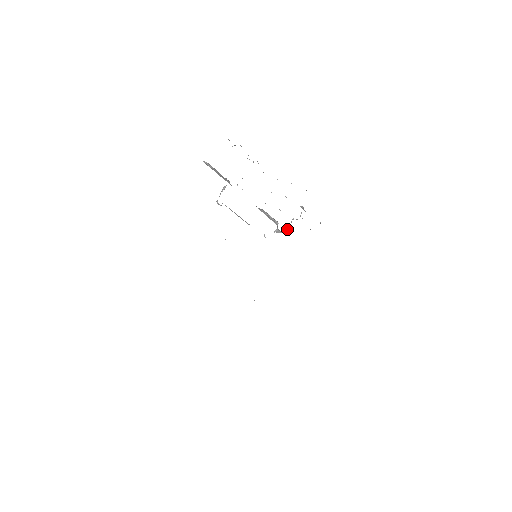
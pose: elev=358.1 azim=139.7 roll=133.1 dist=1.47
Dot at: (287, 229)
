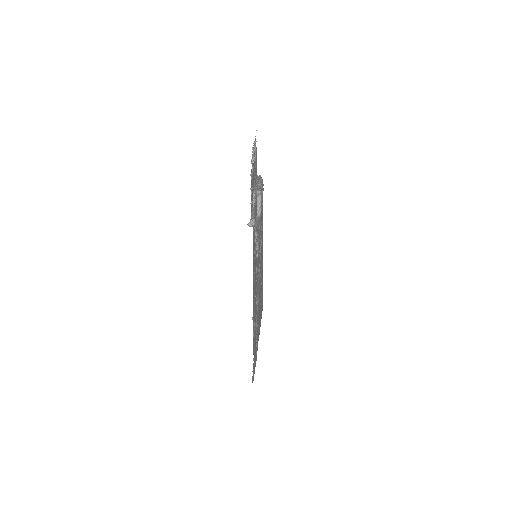
Dot at: occluded
